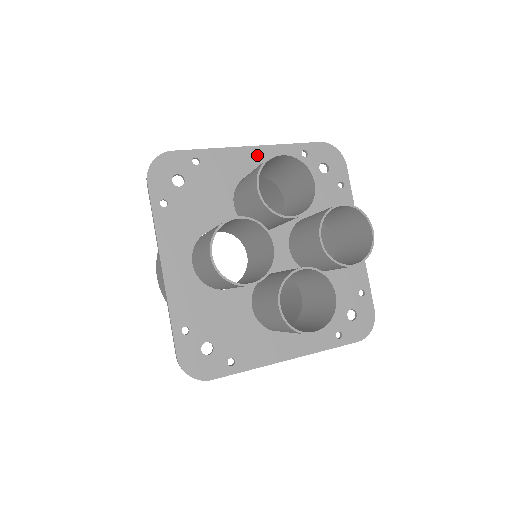
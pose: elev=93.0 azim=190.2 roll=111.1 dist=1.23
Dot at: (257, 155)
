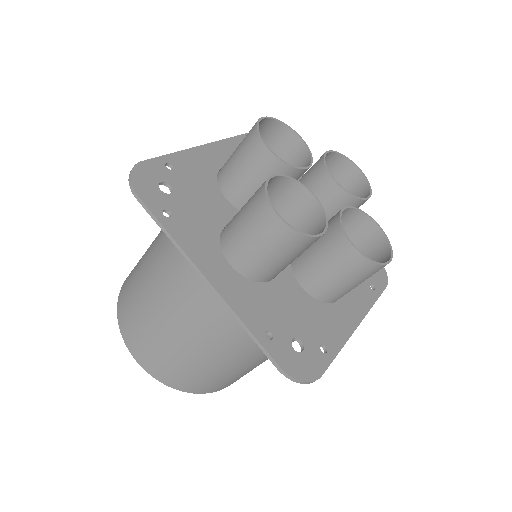
Dot at: (214, 151)
